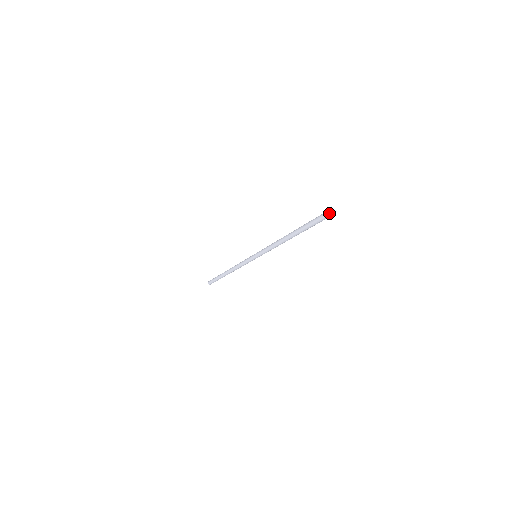
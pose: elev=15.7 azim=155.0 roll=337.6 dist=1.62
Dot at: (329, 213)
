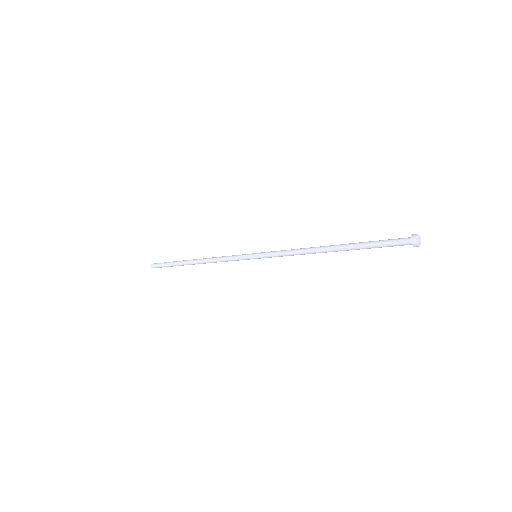
Dot at: (418, 245)
